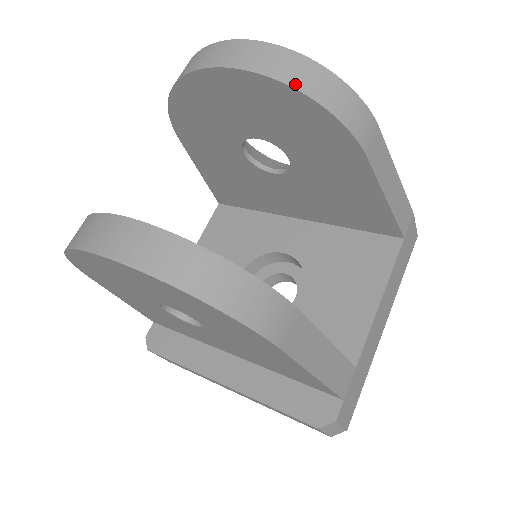
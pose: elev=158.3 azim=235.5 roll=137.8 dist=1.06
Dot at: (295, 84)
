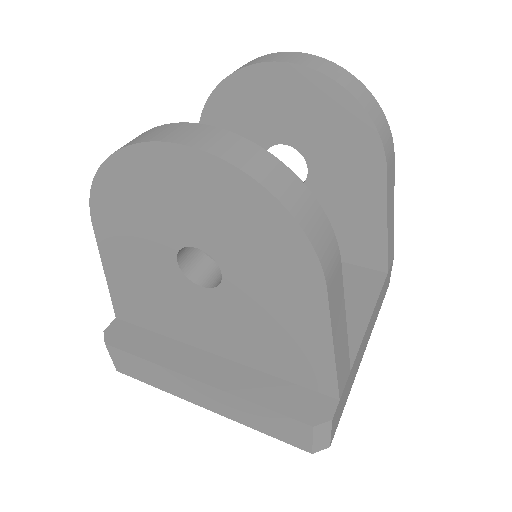
Dot at: (349, 89)
